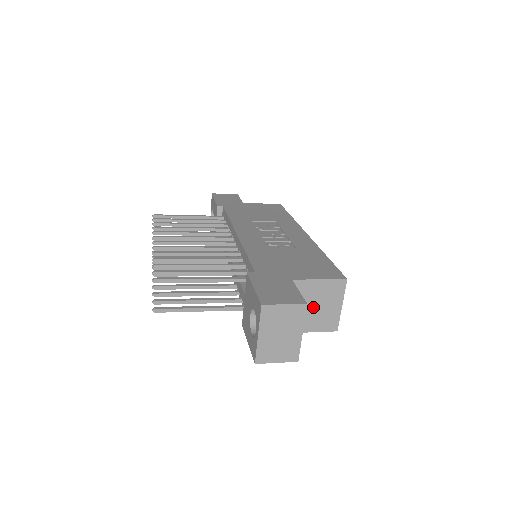
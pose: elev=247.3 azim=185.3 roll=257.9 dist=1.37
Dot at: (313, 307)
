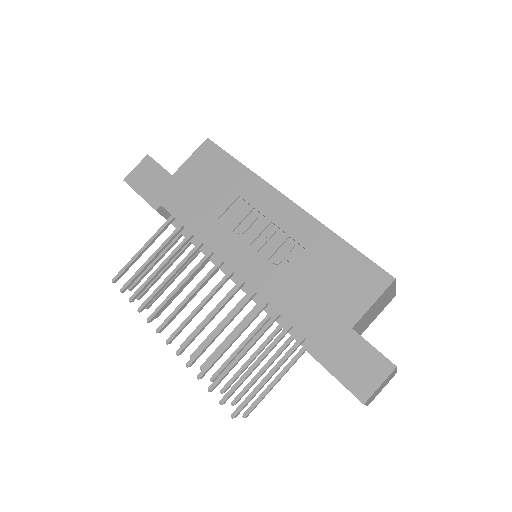
Dot at: (373, 313)
